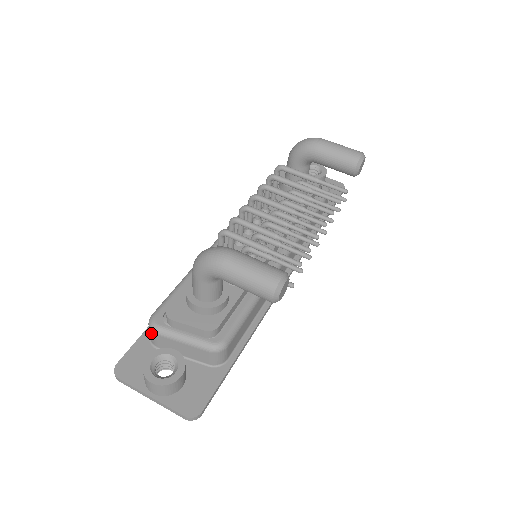
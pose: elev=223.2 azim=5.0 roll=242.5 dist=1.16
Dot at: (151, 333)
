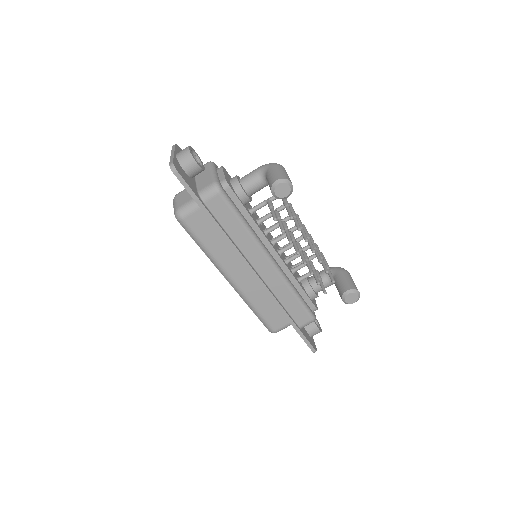
Dot at: (206, 163)
